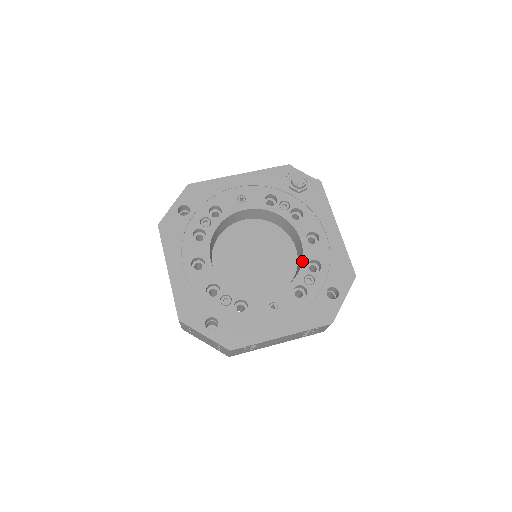
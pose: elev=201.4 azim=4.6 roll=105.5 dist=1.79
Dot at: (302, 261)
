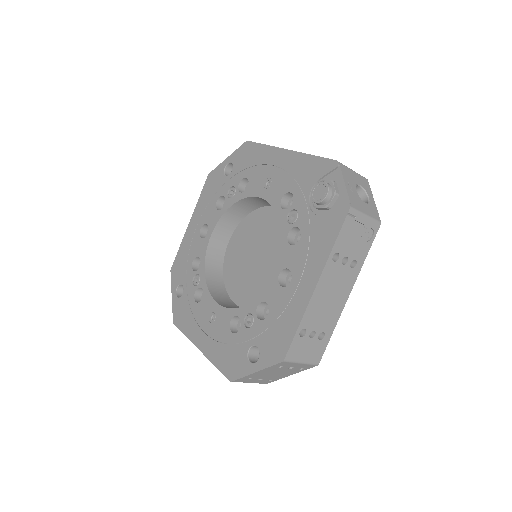
Dot at: (258, 295)
